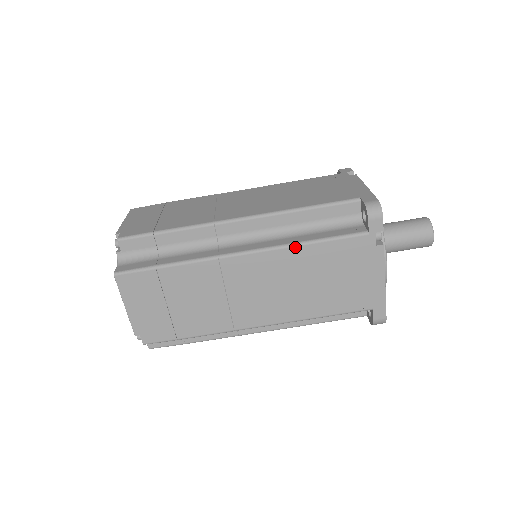
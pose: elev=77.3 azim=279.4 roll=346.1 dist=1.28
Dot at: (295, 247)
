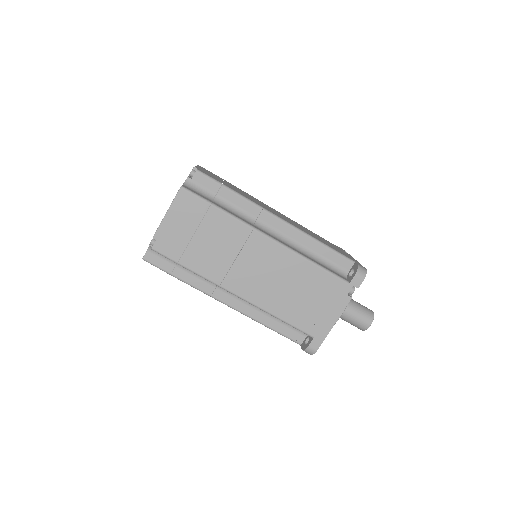
Dot at: (303, 258)
